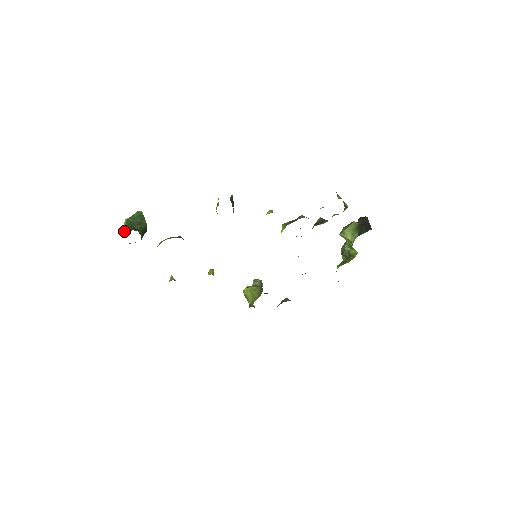
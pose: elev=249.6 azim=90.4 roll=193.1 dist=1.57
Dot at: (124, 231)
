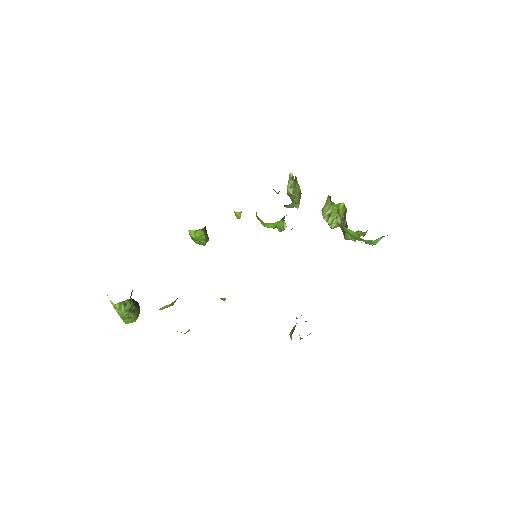
Dot at: occluded
